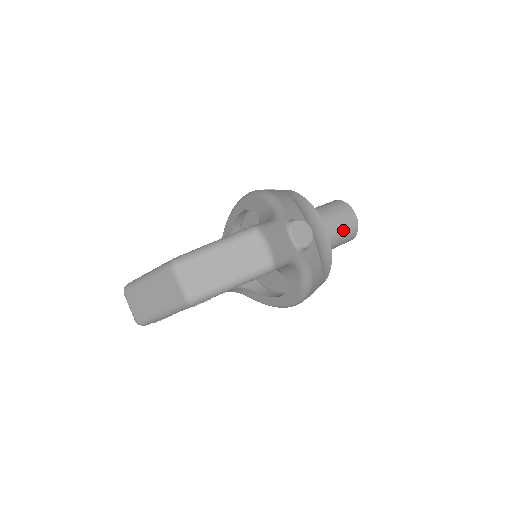
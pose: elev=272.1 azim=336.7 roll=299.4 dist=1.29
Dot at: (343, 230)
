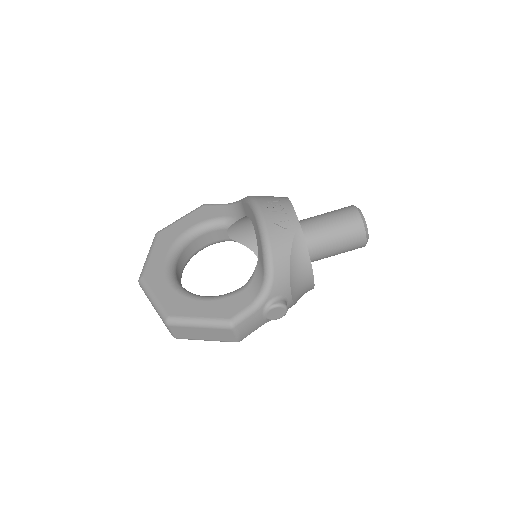
Dot at: (346, 251)
